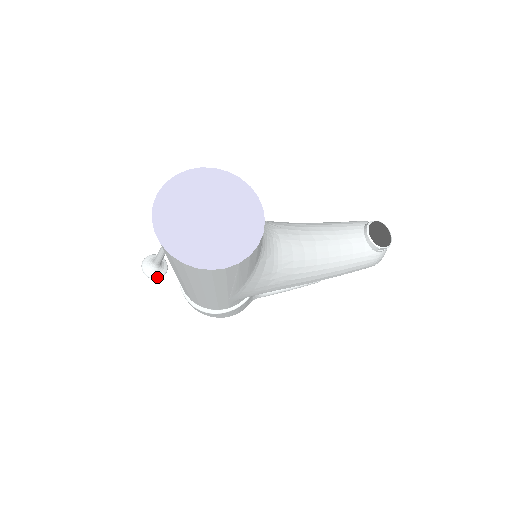
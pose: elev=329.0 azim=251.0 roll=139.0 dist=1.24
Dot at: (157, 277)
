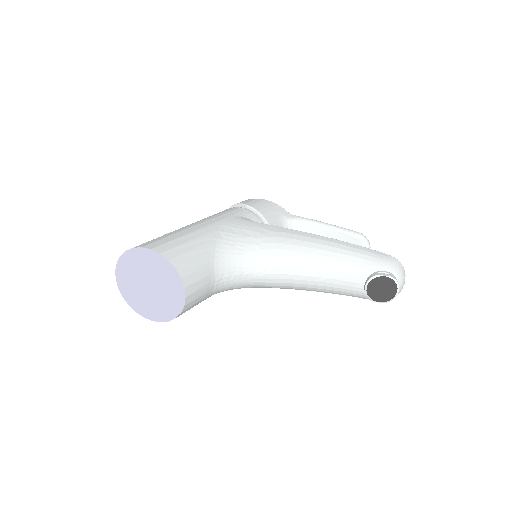
Dot at: occluded
